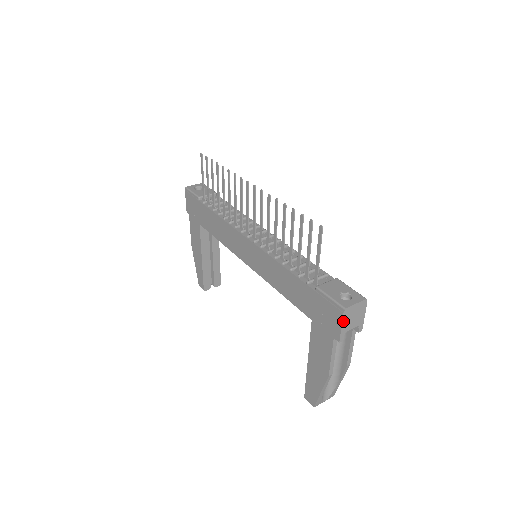
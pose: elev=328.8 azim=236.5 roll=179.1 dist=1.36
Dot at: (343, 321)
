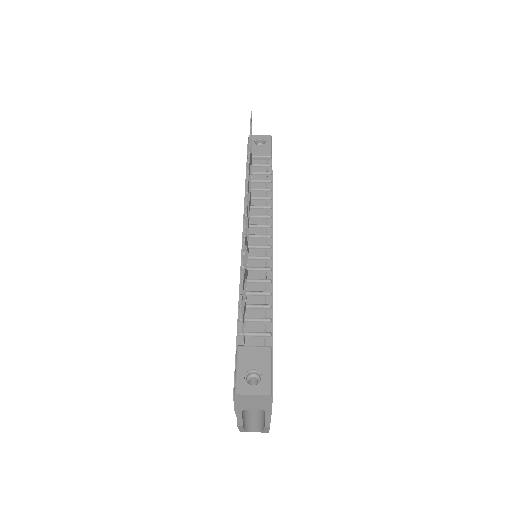
Dot at: (235, 401)
